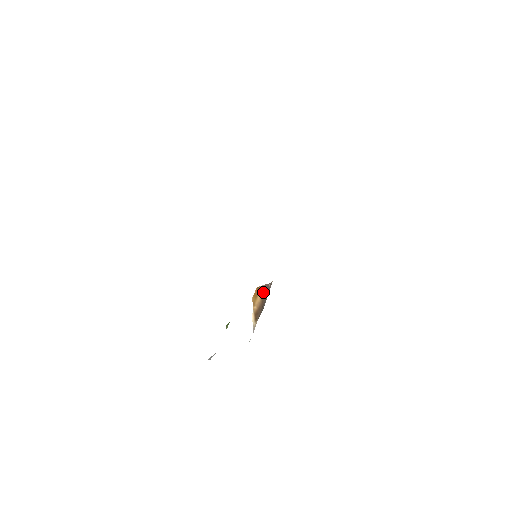
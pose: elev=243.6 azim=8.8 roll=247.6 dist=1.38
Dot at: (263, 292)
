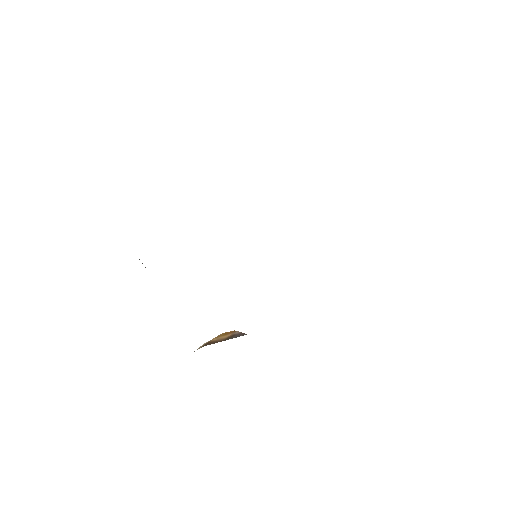
Dot at: (234, 335)
